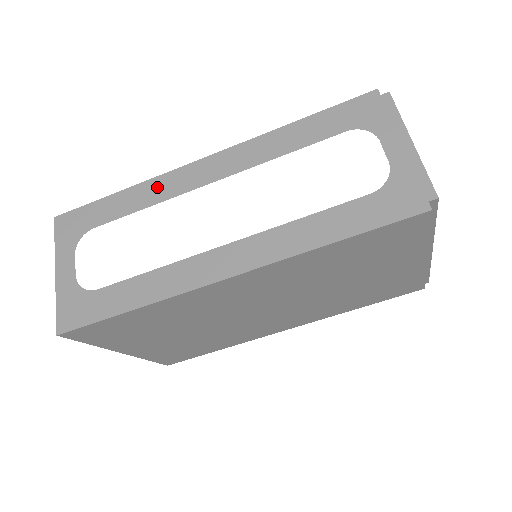
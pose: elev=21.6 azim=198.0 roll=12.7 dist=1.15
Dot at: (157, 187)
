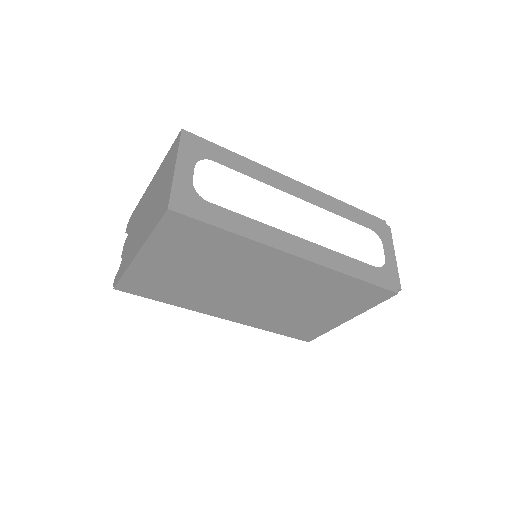
Dot at: (264, 172)
